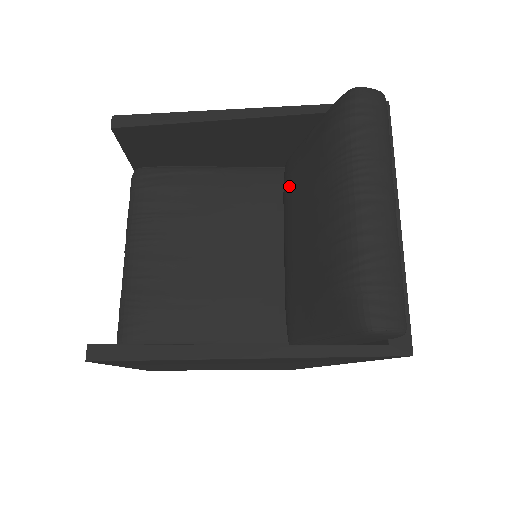
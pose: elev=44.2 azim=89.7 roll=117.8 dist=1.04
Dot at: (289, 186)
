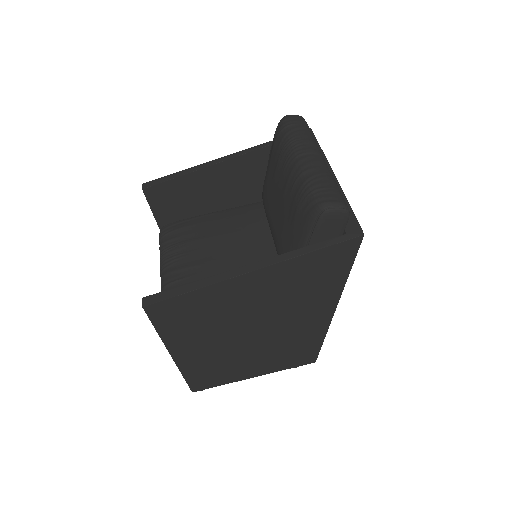
Dot at: (265, 197)
